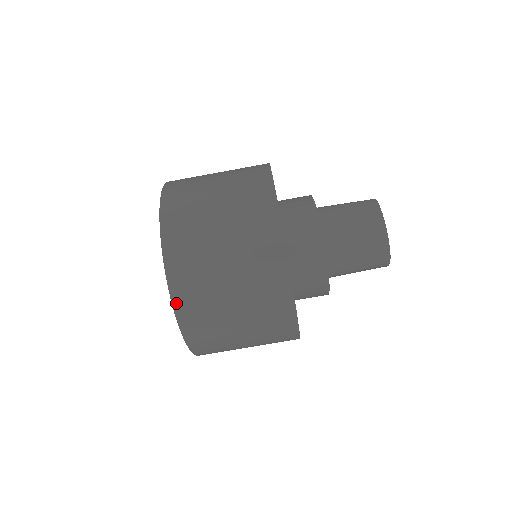
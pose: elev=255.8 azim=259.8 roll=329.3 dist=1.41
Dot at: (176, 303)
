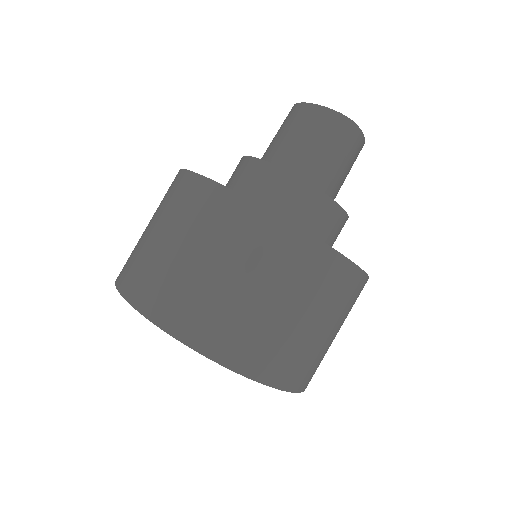
Dot at: (184, 338)
